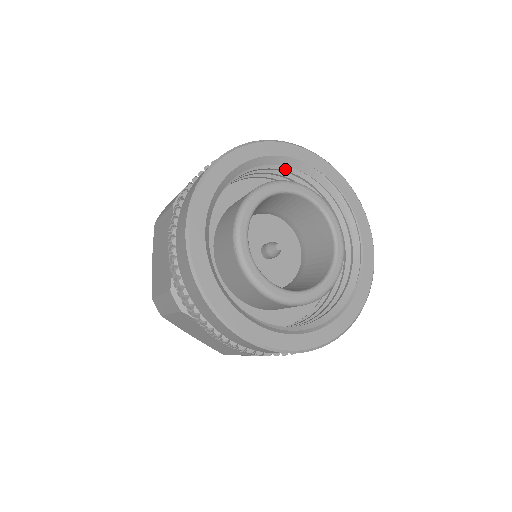
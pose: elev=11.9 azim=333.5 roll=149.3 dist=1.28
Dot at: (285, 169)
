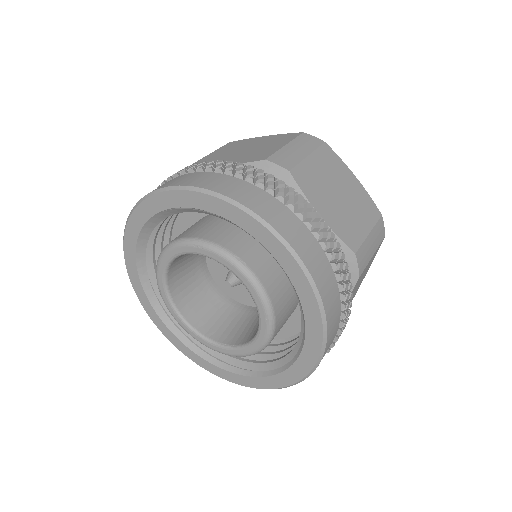
Dot at: occluded
